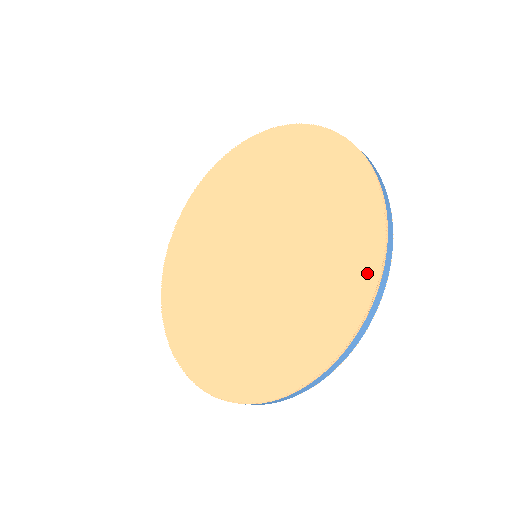
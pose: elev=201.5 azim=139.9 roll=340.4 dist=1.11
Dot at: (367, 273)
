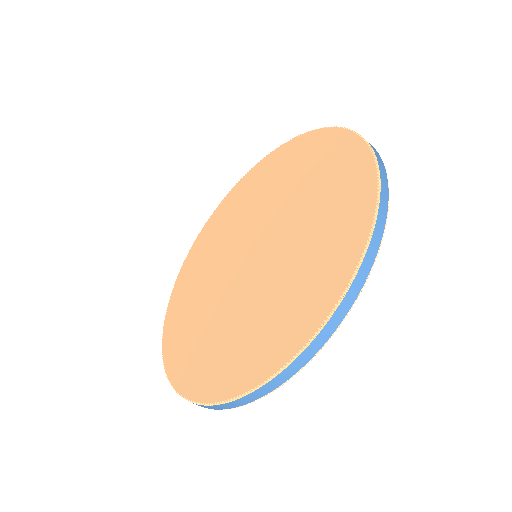
Dot at: (343, 269)
